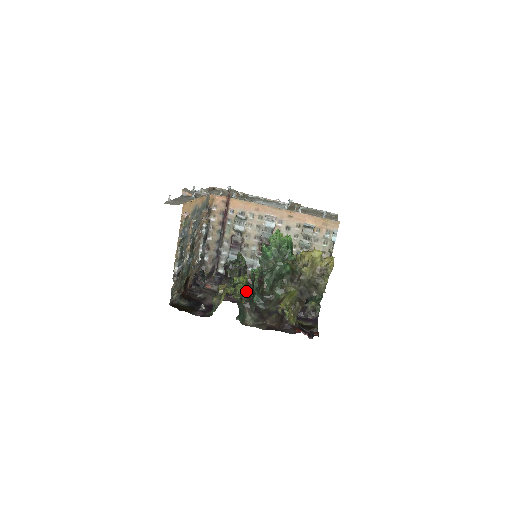
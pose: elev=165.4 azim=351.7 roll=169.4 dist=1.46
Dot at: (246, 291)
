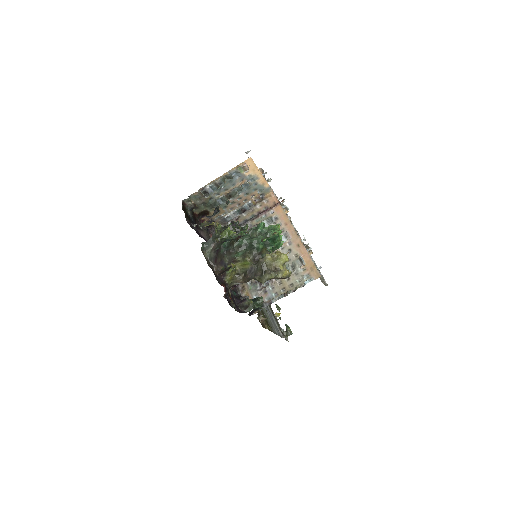
Dot at: (226, 239)
